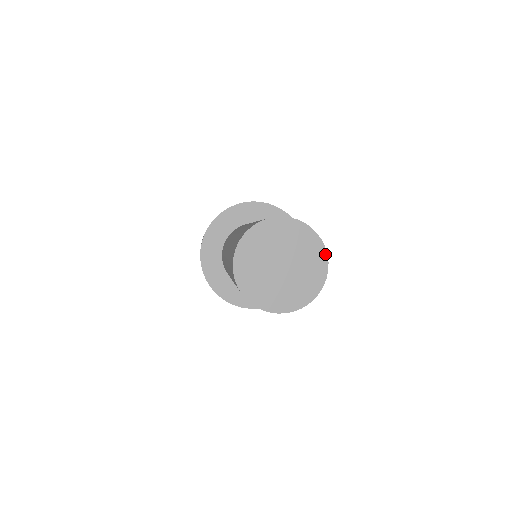
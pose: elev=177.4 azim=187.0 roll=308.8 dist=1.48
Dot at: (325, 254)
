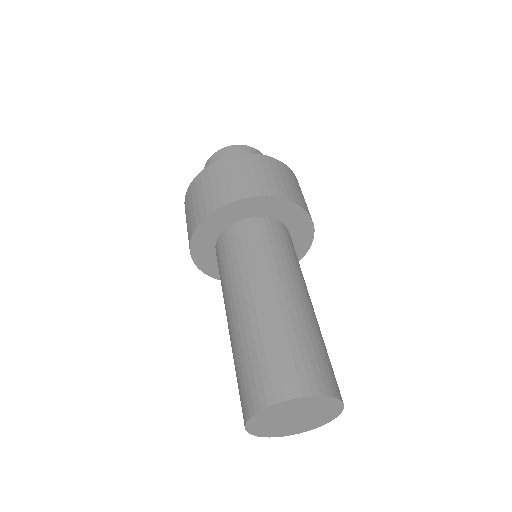
Dot at: (336, 416)
